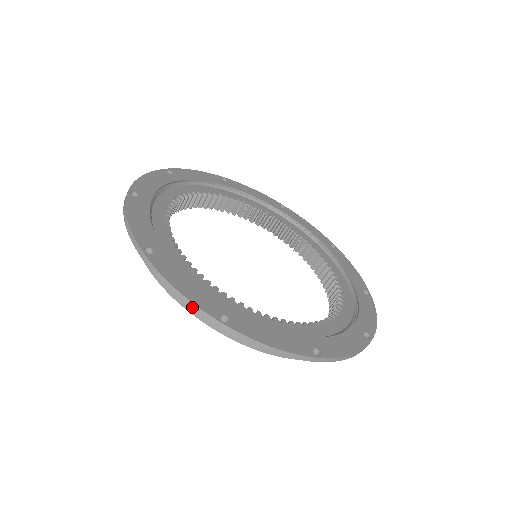
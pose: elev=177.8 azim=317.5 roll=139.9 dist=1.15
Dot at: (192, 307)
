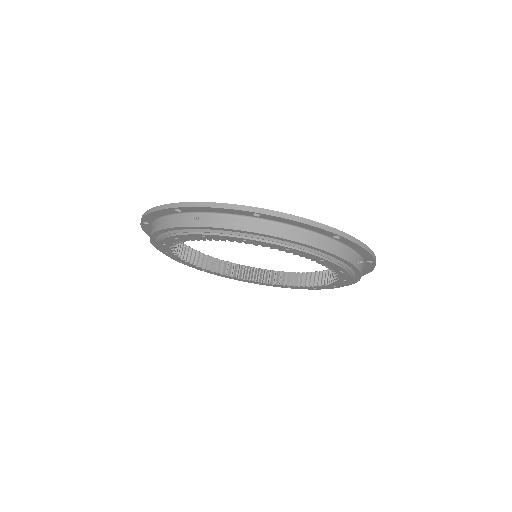
Dot at: (158, 209)
